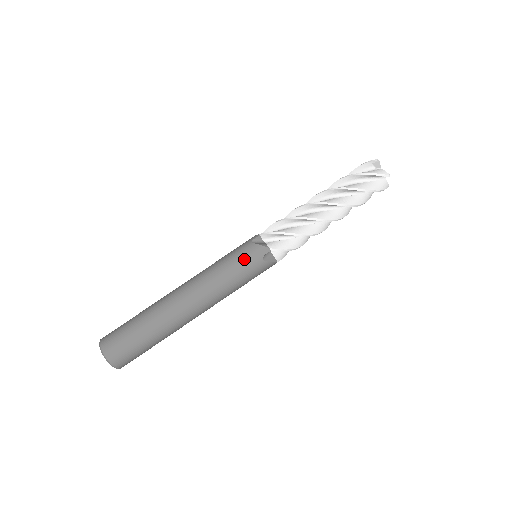
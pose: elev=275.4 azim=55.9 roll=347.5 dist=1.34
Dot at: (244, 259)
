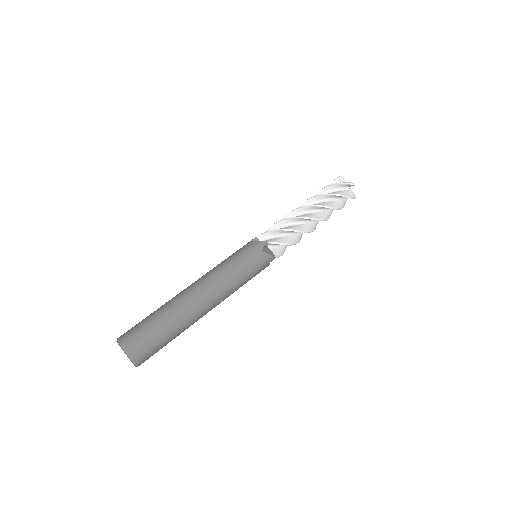
Dot at: (246, 252)
